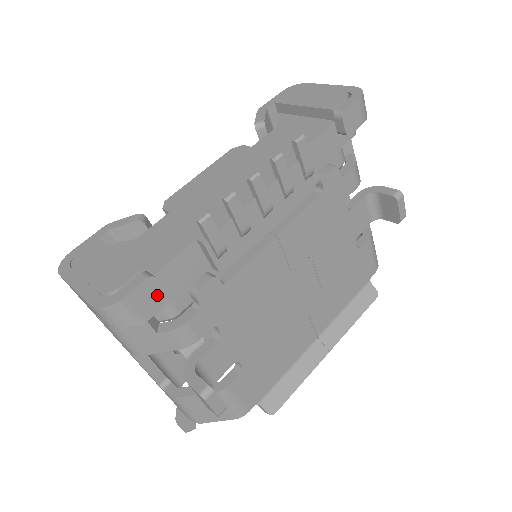
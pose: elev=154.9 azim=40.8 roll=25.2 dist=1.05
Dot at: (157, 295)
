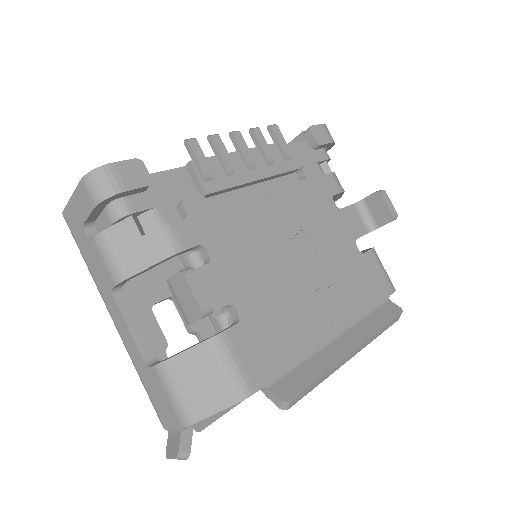
Dot at: (143, 178)
